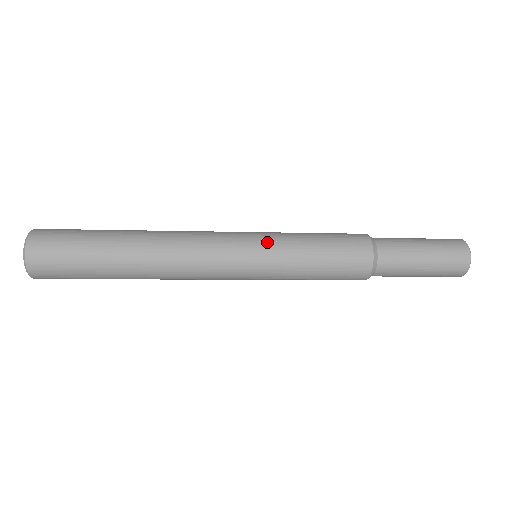
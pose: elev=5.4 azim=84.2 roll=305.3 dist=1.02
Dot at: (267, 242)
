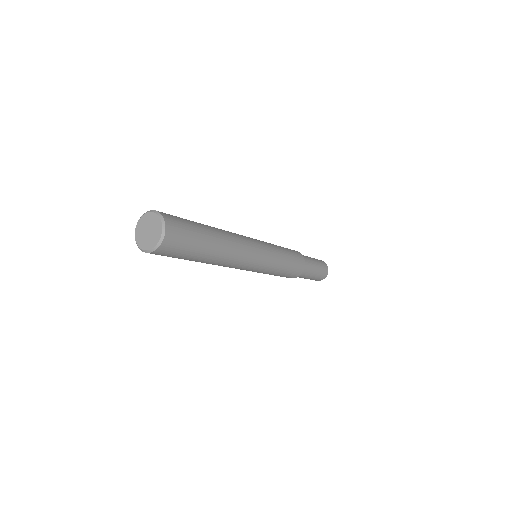
Dot at: (272, 249)
